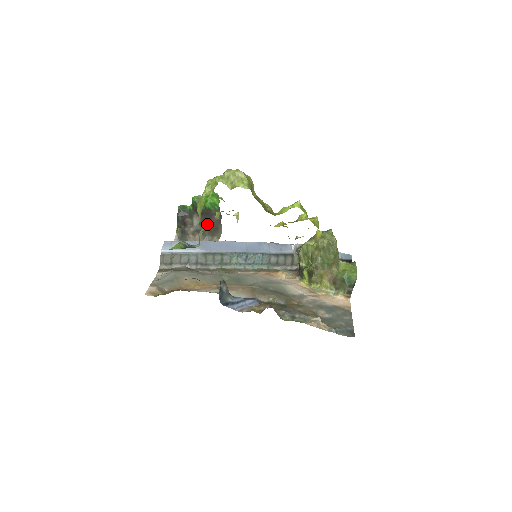
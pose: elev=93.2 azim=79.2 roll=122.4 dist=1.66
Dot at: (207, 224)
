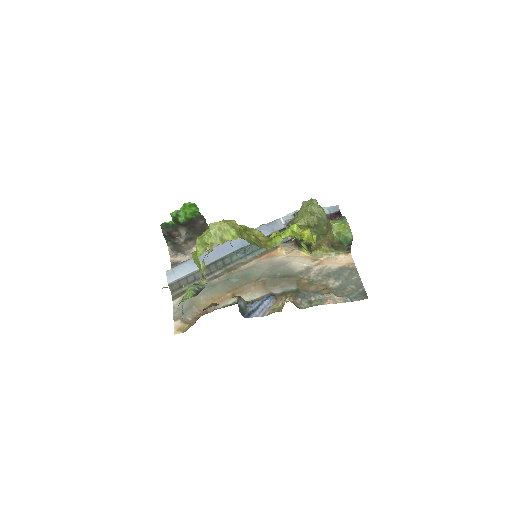
Dot at: (194, 230)
